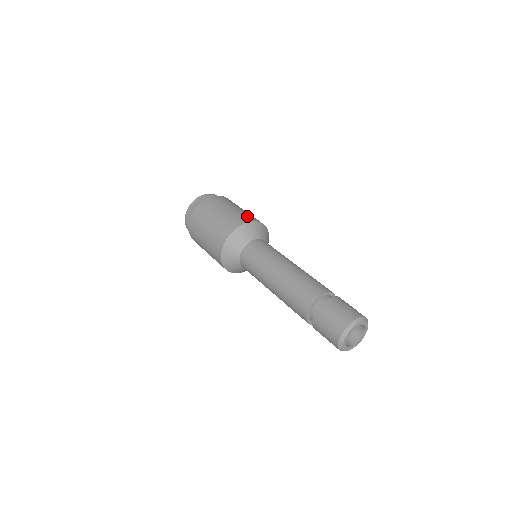
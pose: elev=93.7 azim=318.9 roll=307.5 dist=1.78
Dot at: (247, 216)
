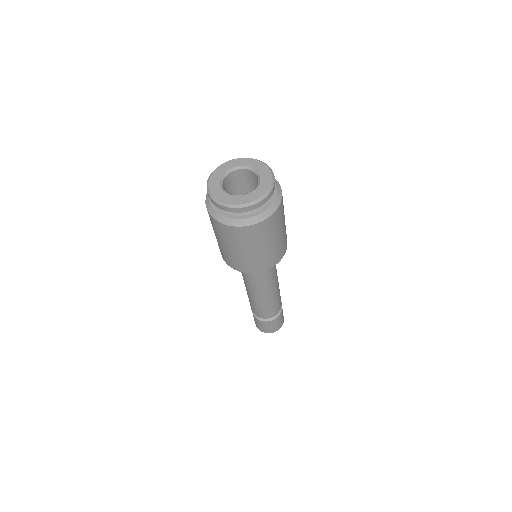
Dot at: (282, 251)
